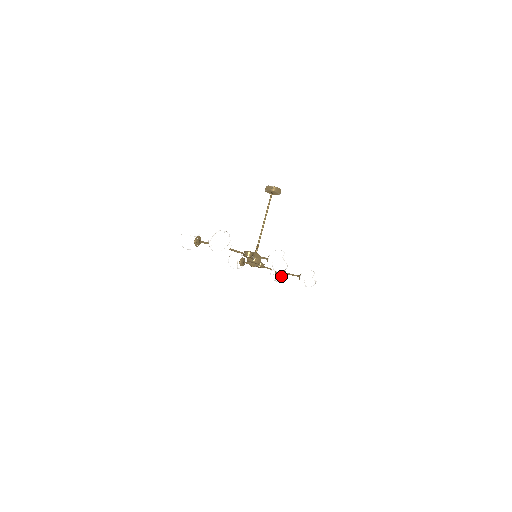
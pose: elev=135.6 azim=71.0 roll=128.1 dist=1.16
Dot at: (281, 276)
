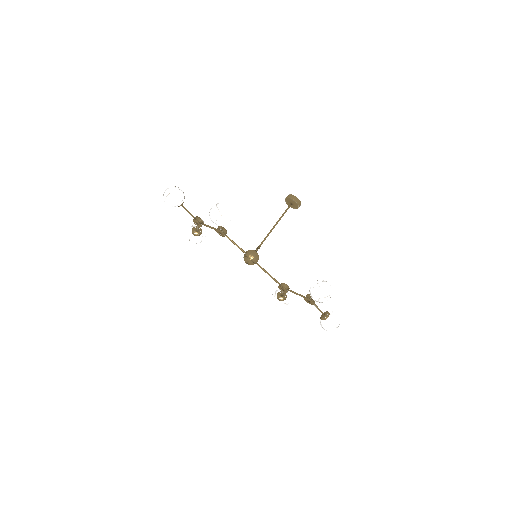
Dot at: (325, 318)
